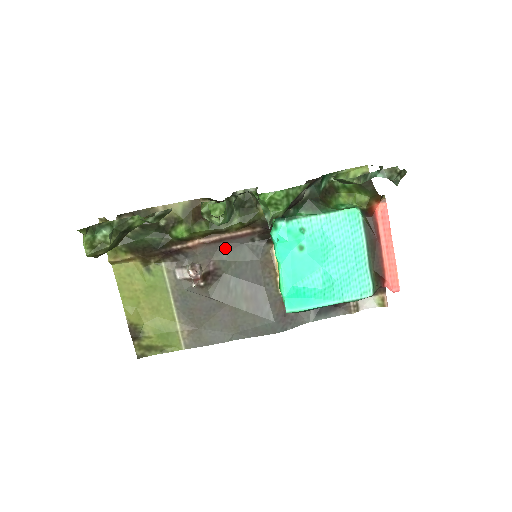
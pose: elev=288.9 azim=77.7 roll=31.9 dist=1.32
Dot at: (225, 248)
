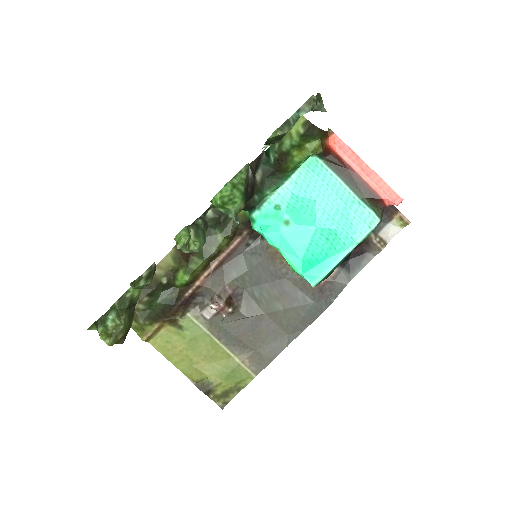
Dot at: (229, 267)
